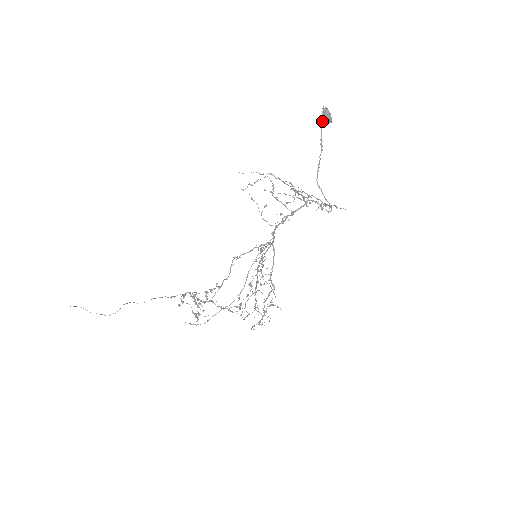
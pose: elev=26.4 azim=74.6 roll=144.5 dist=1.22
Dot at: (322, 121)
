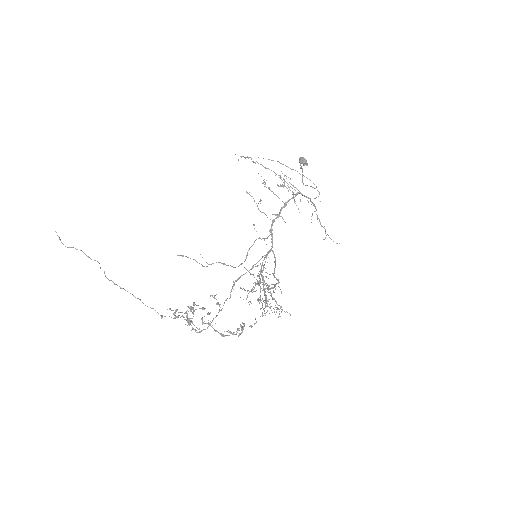
Dot at: (300, 161)
